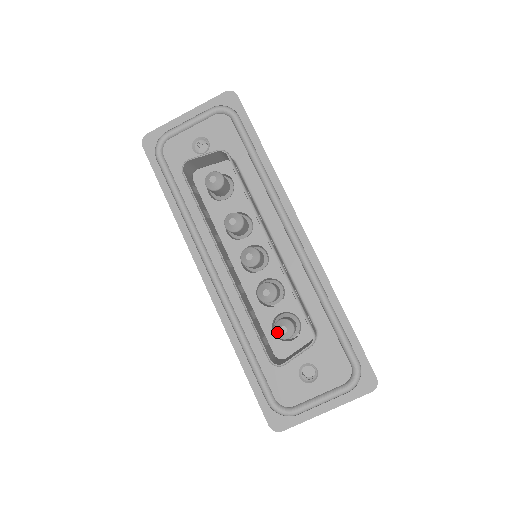
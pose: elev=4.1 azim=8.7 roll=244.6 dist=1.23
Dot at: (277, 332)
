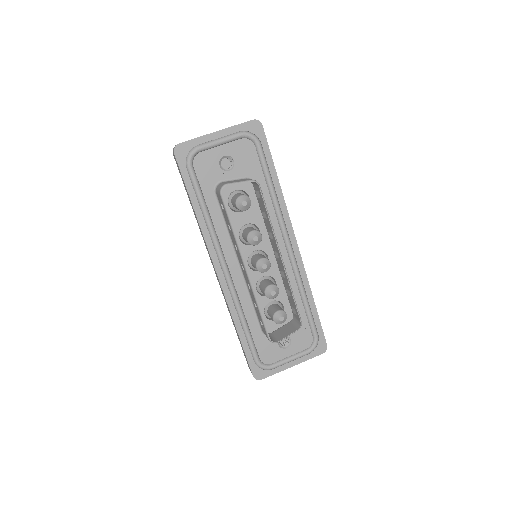
Dot at: (276, 320)
